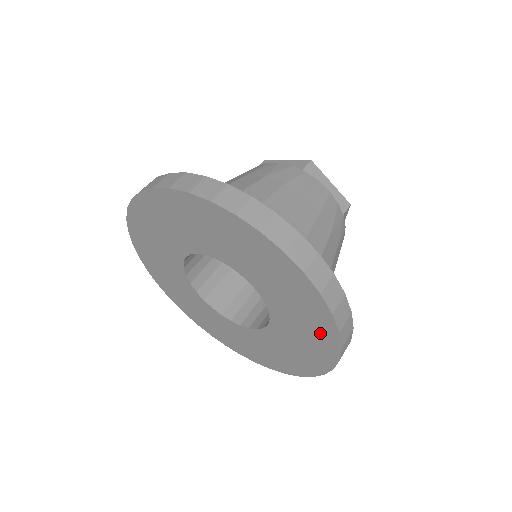
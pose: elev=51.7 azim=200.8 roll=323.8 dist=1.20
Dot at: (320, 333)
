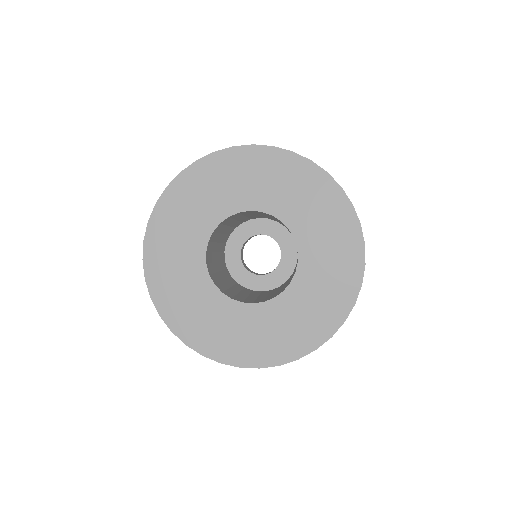
Dot at: (334, 305)
